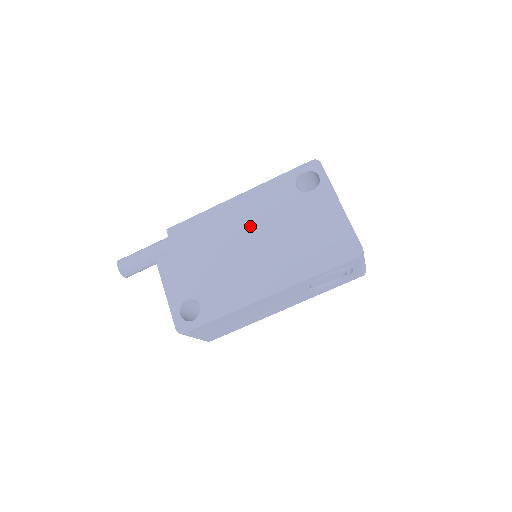
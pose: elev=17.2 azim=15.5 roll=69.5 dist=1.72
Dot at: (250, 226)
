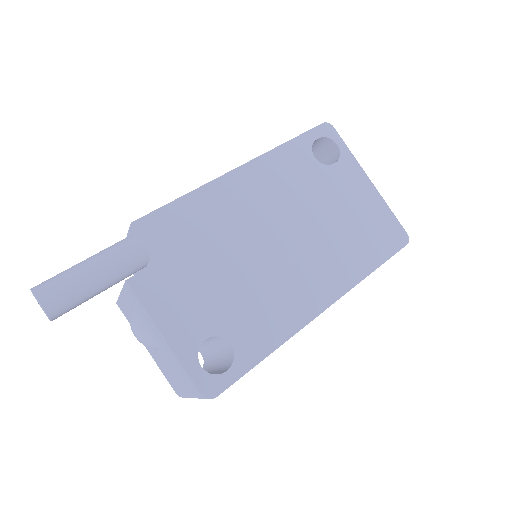
Dot at: (271, 212)
